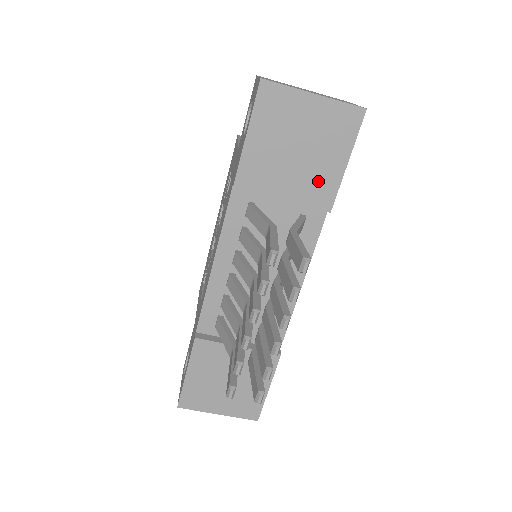
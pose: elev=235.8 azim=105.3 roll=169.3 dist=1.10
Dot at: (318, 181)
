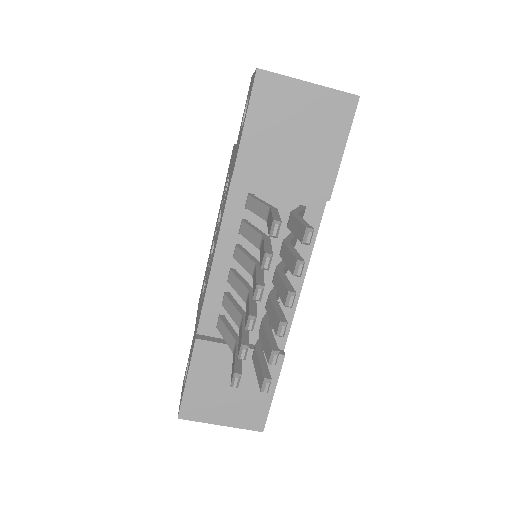
Dot at: (316, 169)
